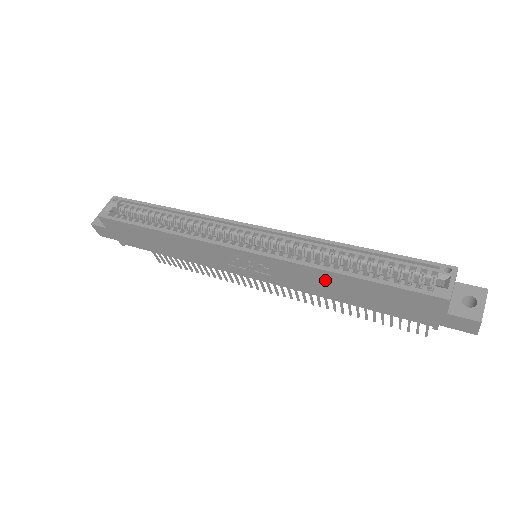
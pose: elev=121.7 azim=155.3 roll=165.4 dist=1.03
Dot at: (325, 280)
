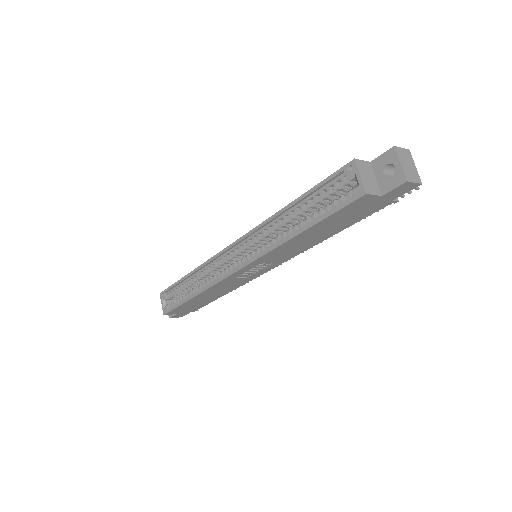
Dot at: (296, 243)
